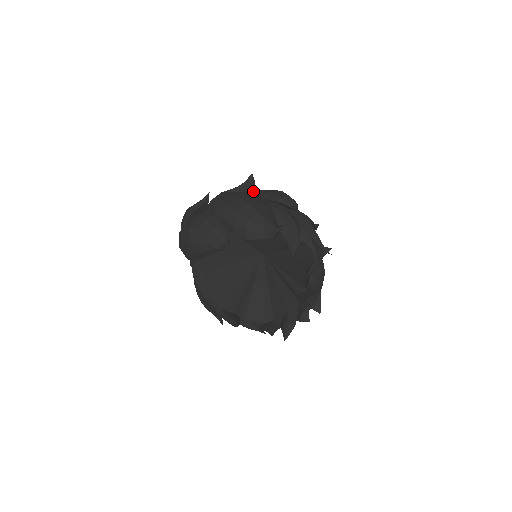
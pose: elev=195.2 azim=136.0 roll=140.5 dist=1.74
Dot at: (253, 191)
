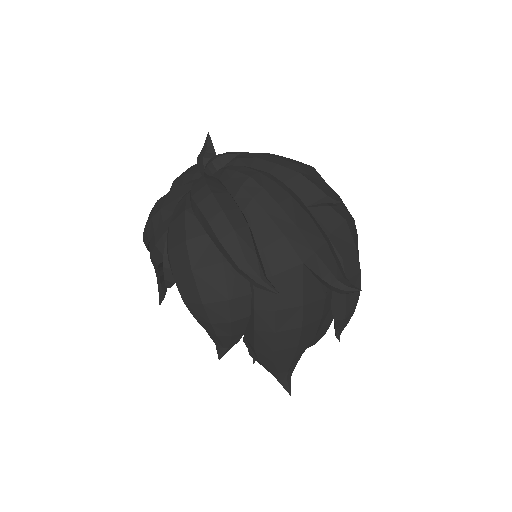
Dot at: (341, 257)
